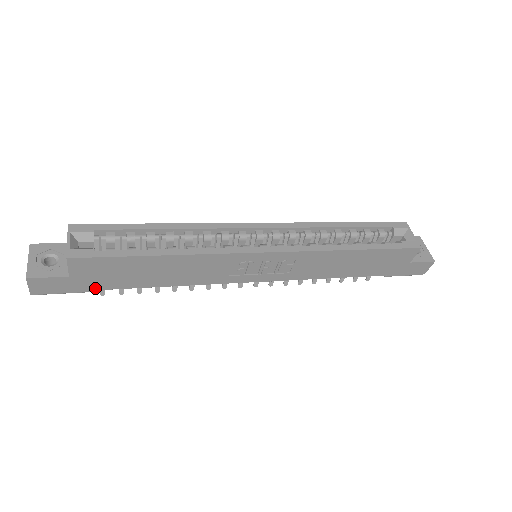
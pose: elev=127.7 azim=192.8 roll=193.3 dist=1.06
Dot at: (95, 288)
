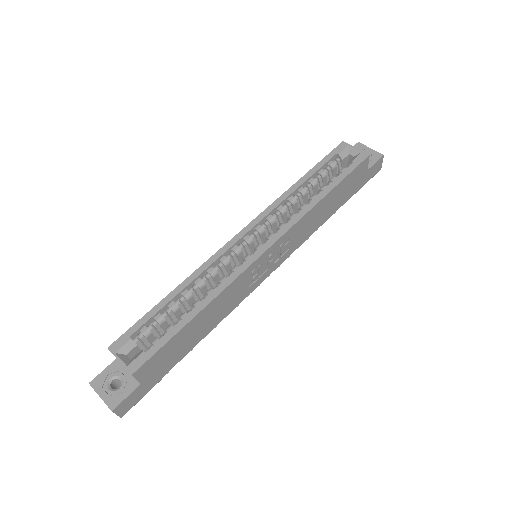
Dot at: (163, 375)
